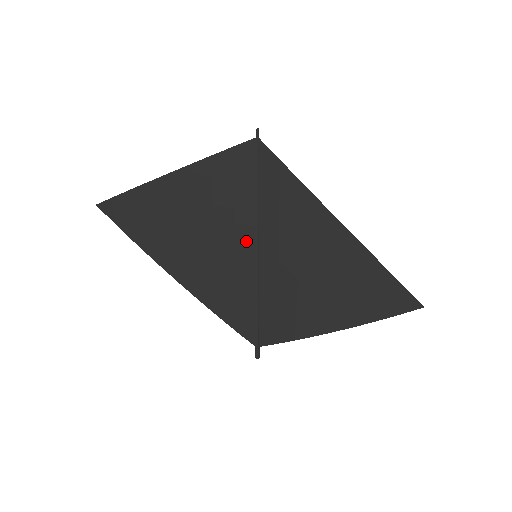
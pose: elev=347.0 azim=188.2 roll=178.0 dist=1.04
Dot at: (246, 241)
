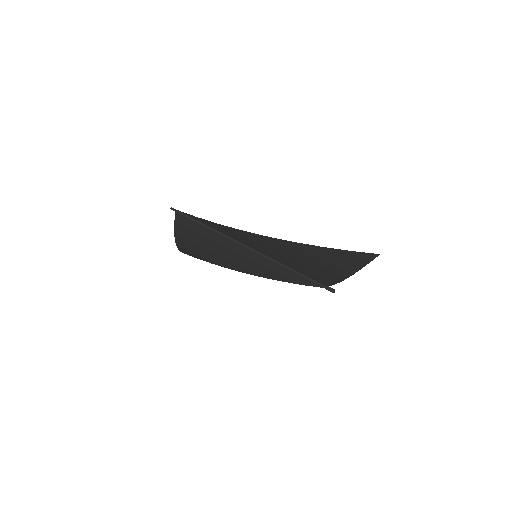
Dot at: (243, 251)
